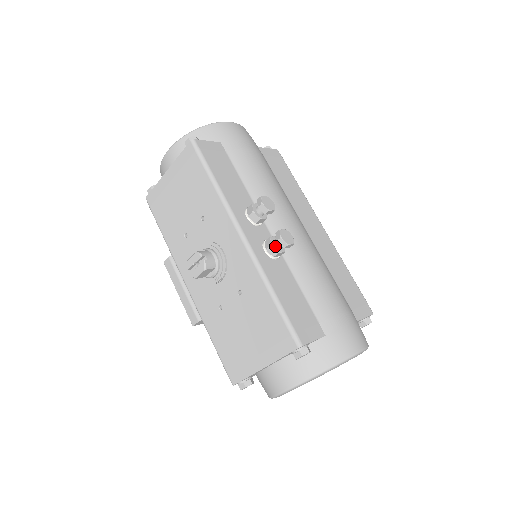
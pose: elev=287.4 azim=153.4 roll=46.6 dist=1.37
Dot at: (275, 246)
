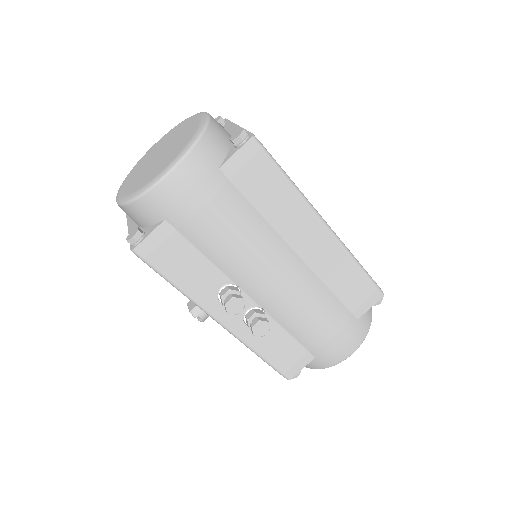
Dot at: occluded
